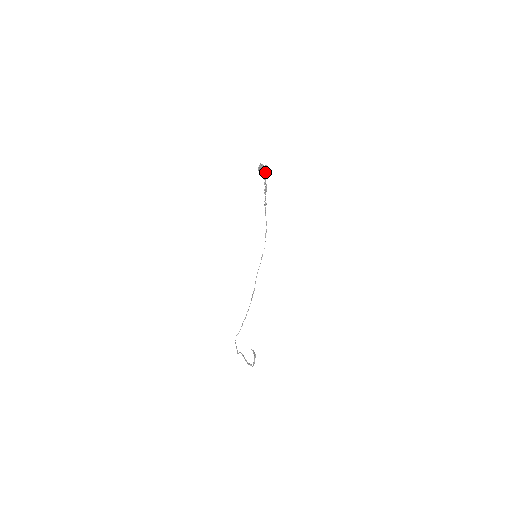
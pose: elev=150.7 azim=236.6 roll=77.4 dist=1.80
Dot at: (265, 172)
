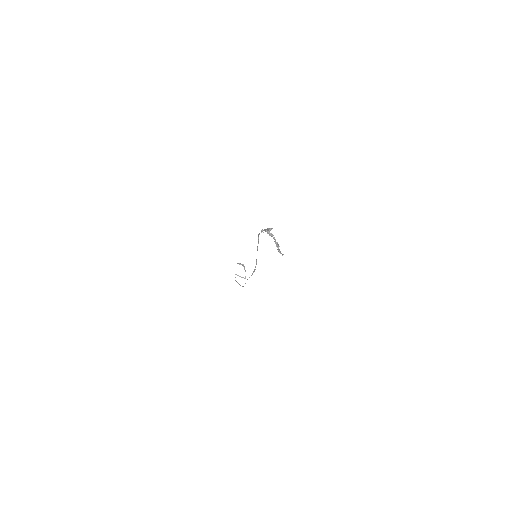
Dot at: occluded
